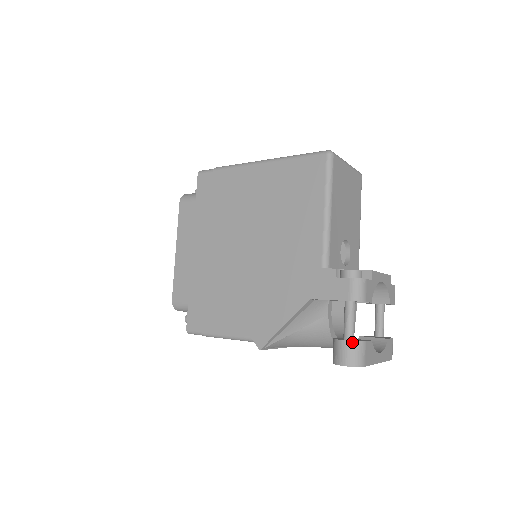
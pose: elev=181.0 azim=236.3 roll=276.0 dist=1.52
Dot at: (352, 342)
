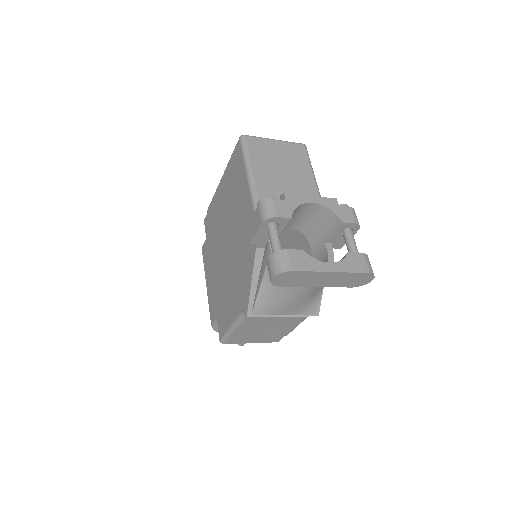
Dot at: (272, 254)
